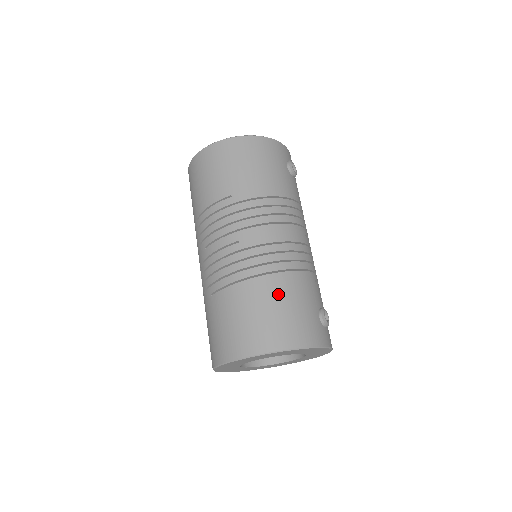
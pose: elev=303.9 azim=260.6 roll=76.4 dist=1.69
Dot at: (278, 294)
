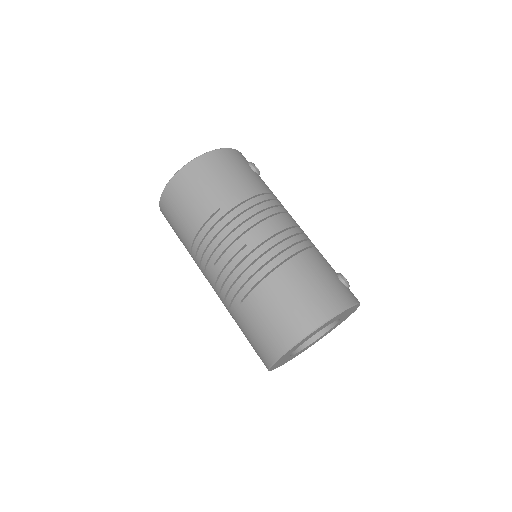
Dot at: (302, 274)
